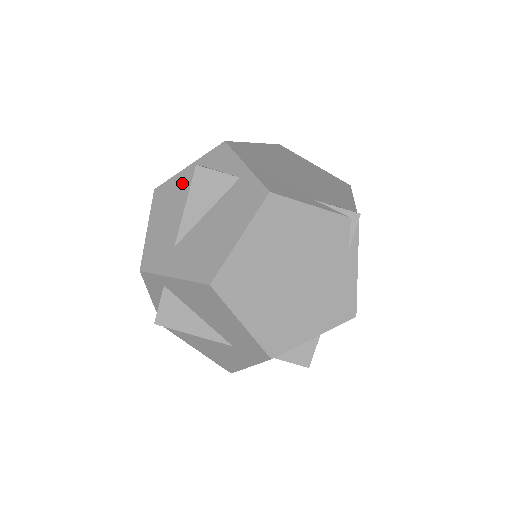
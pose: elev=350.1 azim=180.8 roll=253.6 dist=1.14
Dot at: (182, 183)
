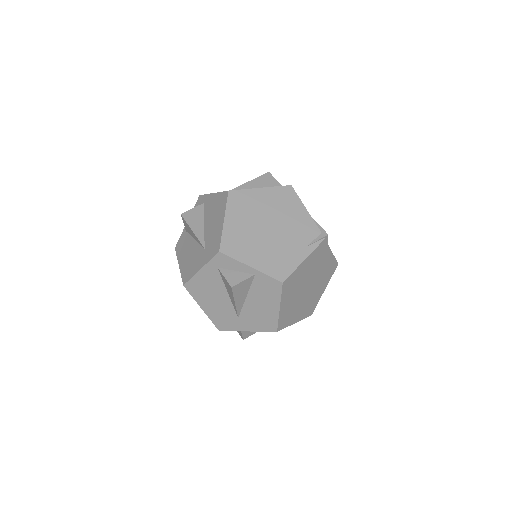
Dot at: occluded
